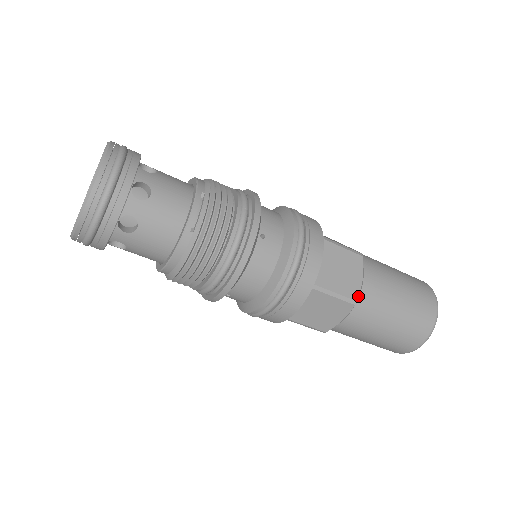
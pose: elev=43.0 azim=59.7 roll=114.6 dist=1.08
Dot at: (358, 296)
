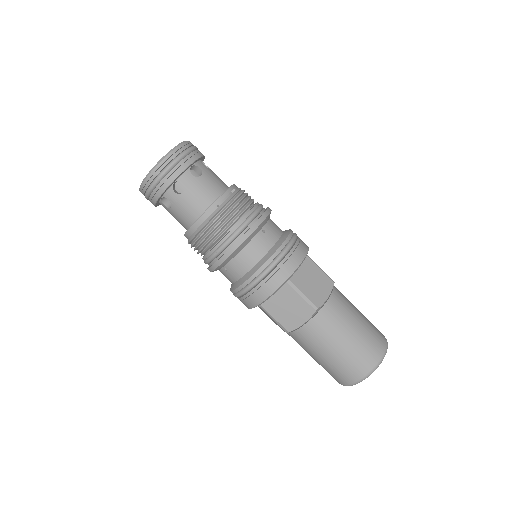
Dot at: (320, 306)
